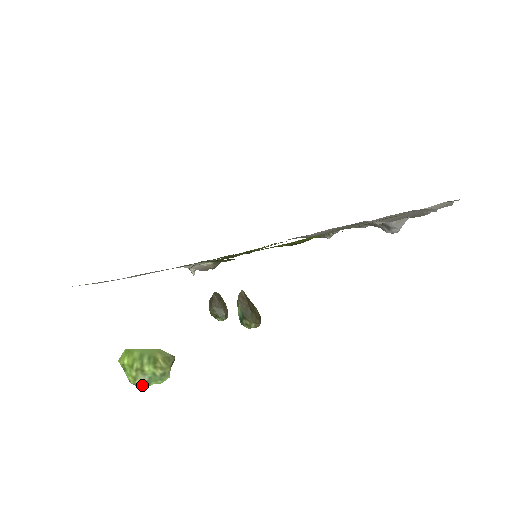
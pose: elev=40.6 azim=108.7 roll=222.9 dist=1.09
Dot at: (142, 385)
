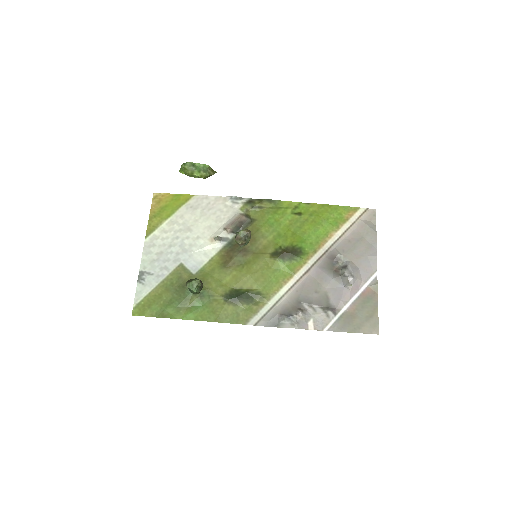
Dot at: (189, 163)
